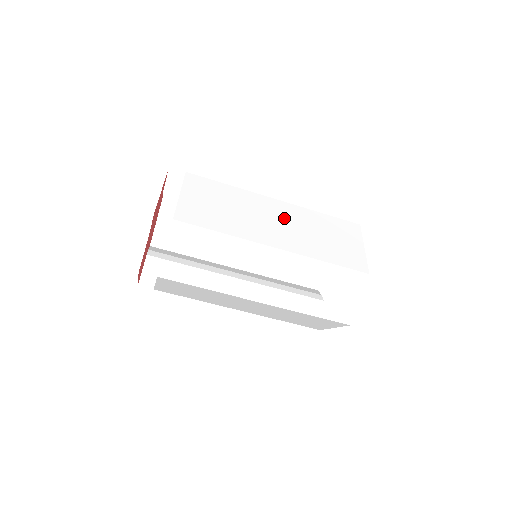
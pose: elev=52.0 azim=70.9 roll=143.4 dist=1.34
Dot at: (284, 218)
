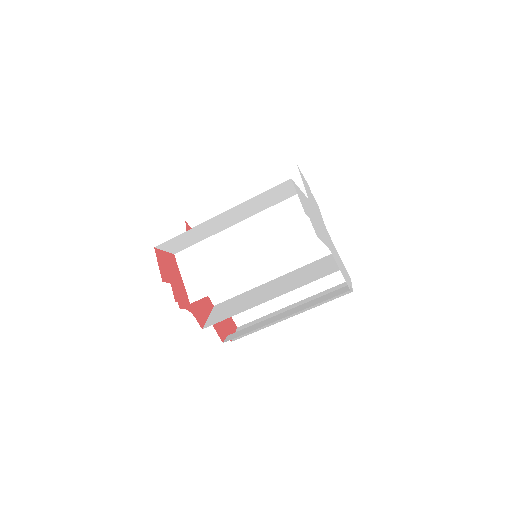
Dot at: (248, 240)
